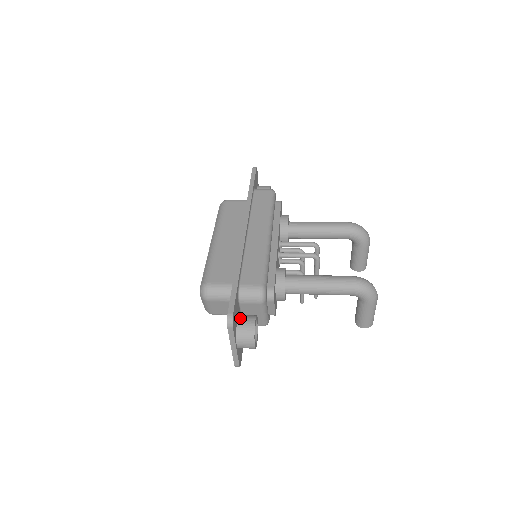
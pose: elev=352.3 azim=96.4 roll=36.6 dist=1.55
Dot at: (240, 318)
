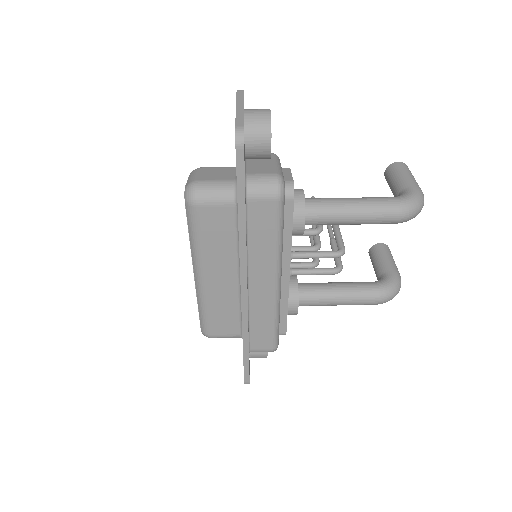
Dot at: (252, 352)
